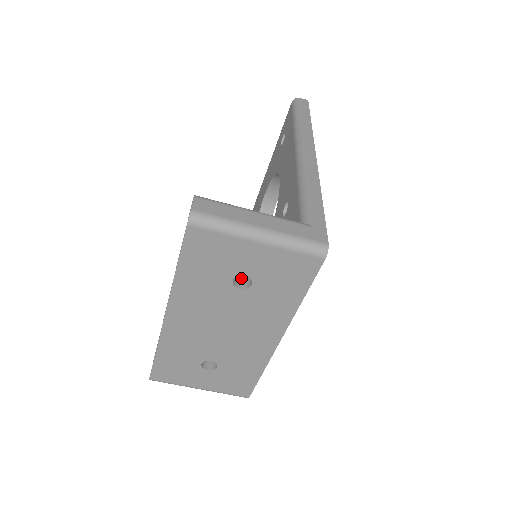
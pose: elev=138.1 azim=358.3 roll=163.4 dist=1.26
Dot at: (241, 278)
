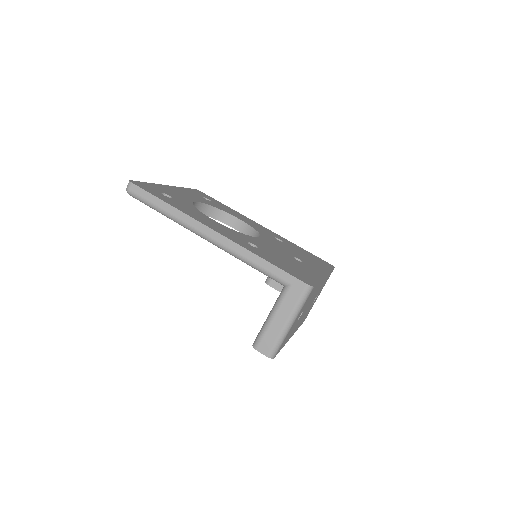
Dot at: occluded
